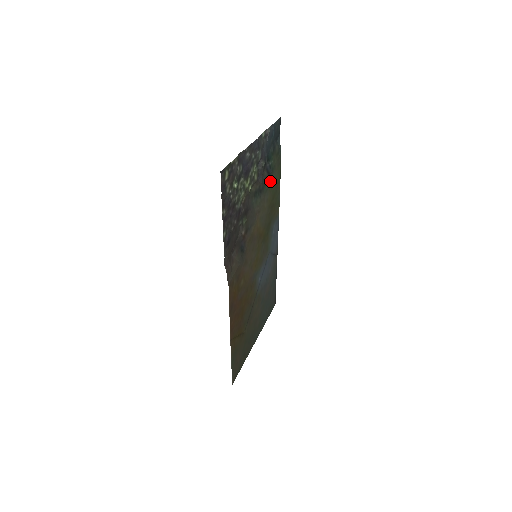
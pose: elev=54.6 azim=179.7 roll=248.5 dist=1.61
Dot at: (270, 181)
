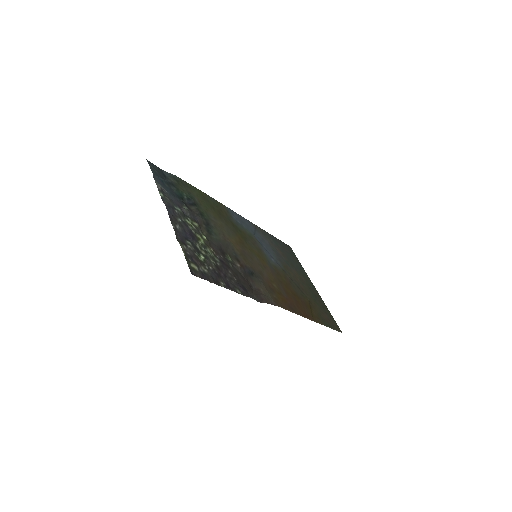
Dot at: (200, 206)
